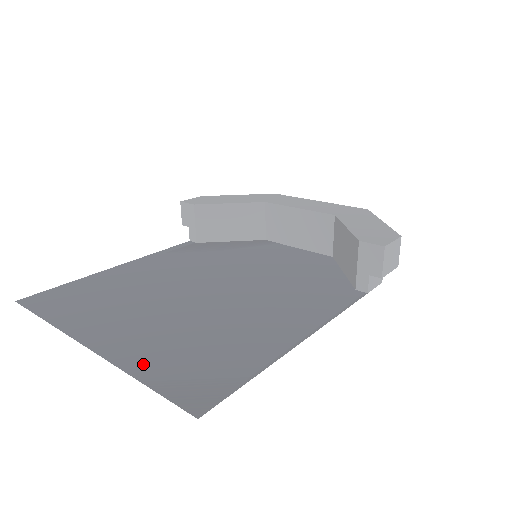
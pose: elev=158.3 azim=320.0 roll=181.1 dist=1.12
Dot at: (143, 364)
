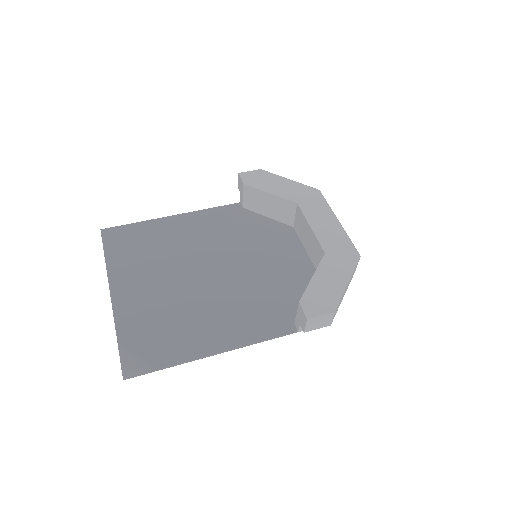
Dot at: (126, 326)
